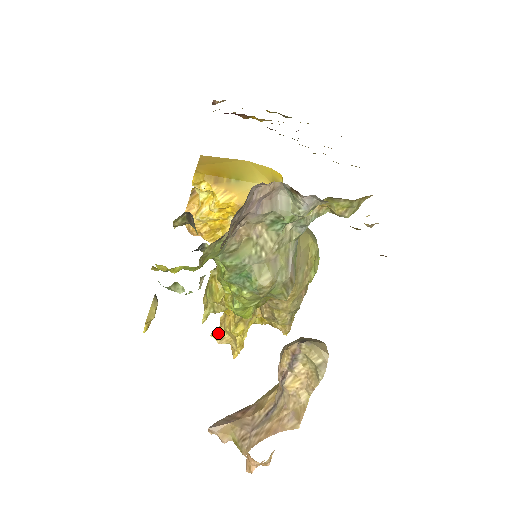
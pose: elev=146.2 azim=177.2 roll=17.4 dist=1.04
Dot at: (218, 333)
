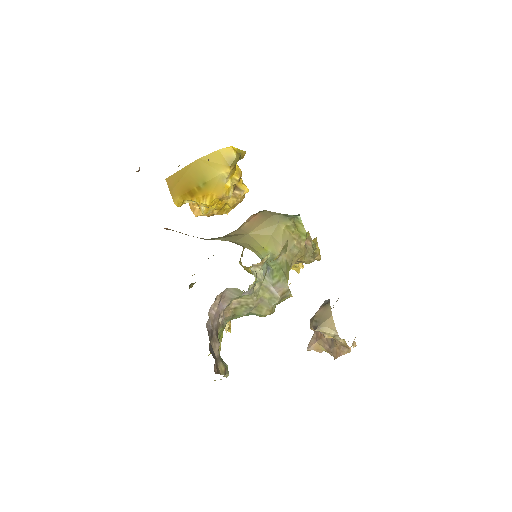
Dot at: occluded
